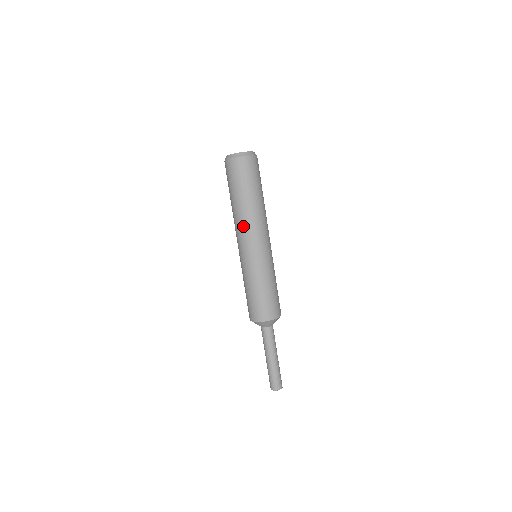
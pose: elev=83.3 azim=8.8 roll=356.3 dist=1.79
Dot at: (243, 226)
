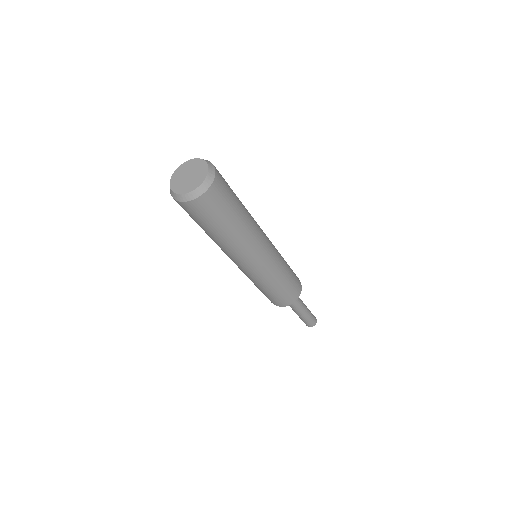
Dot at: (225, 252)
